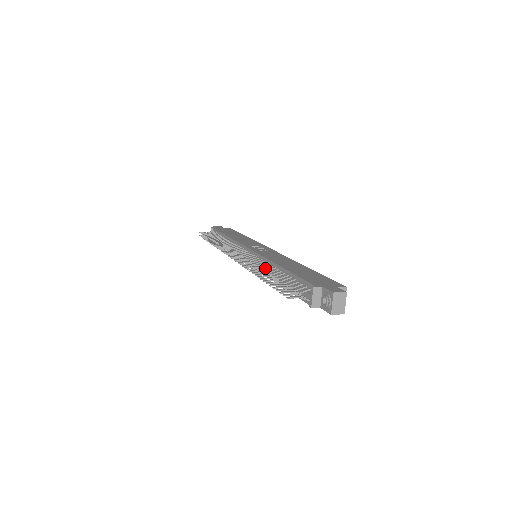
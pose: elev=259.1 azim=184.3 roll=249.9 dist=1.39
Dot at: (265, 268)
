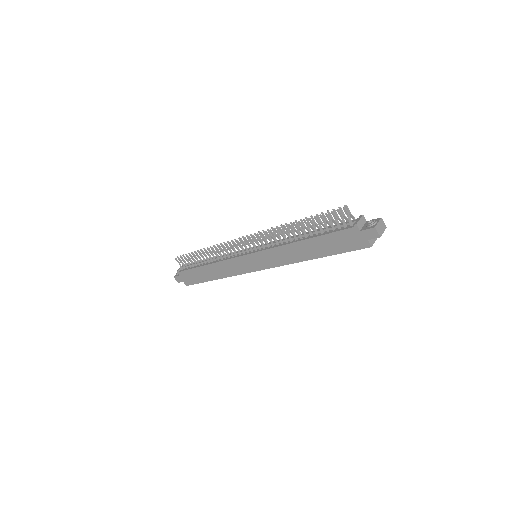
Dot at: (292, 232)
